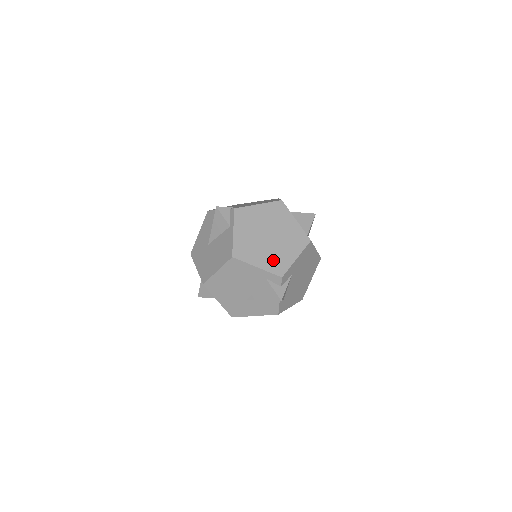
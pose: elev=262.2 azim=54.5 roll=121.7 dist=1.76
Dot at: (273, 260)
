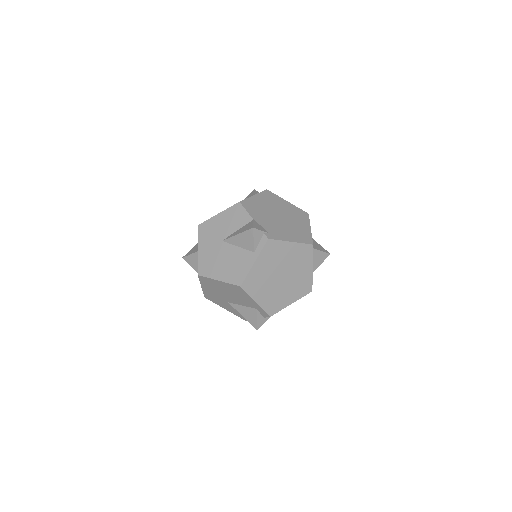
Dot at: (272, 300)
